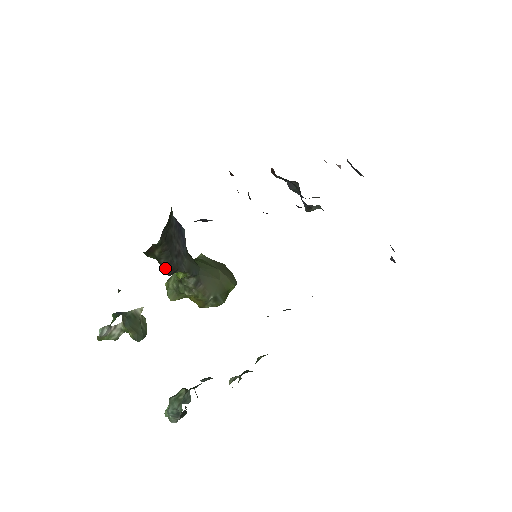
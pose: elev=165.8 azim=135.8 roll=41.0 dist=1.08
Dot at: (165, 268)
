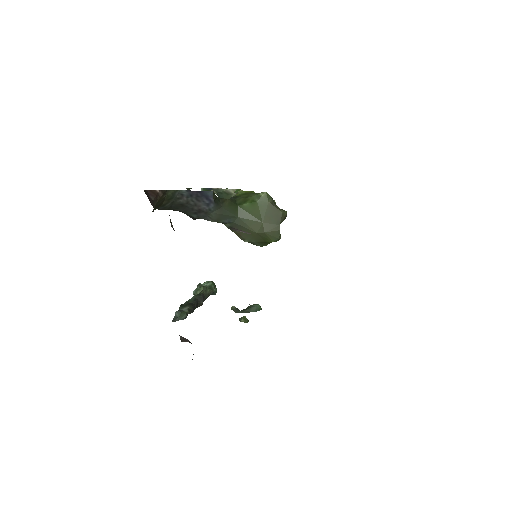
Dot at: occluded
